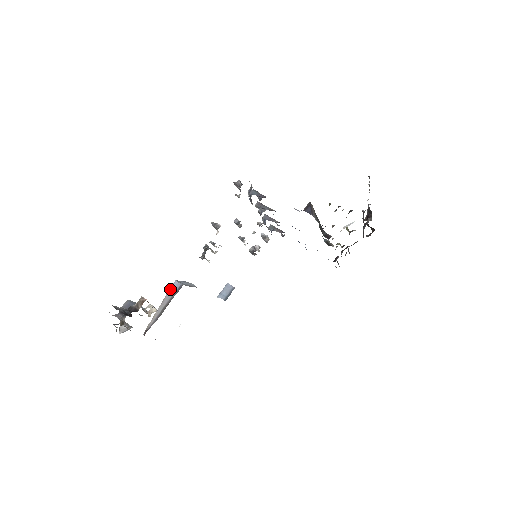
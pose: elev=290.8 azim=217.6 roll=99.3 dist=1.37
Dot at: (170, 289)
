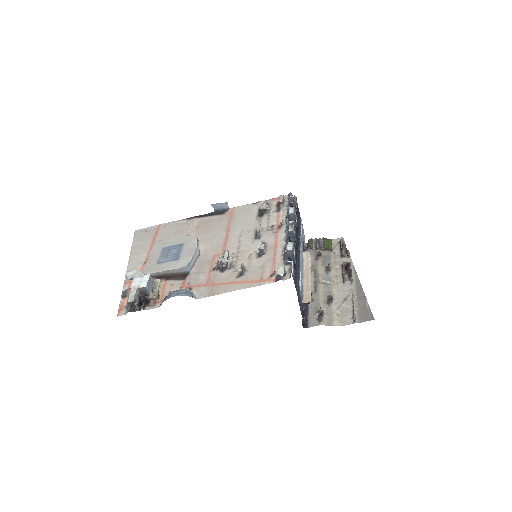
Dot at: (179, 269)
